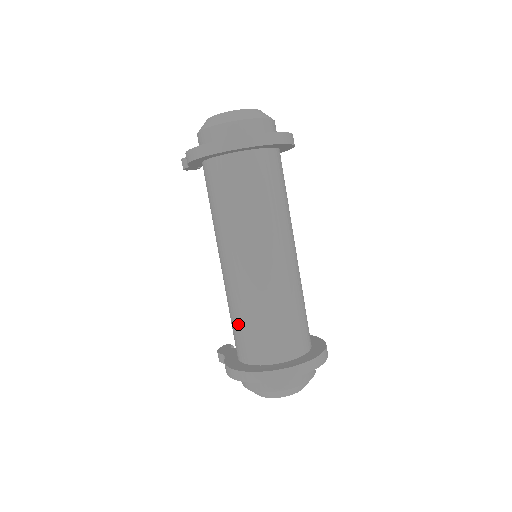
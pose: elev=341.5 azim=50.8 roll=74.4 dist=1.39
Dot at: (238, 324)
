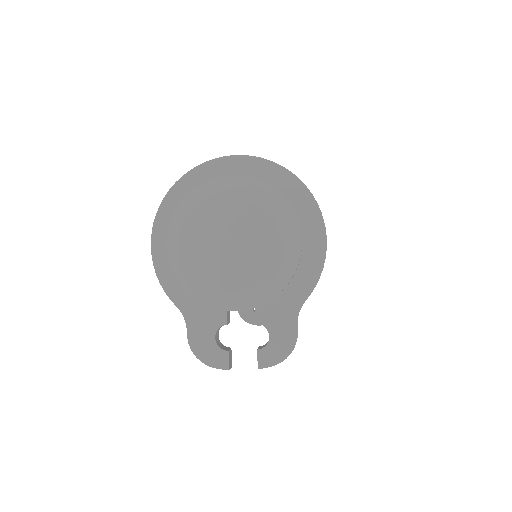
Dot at: occluded
